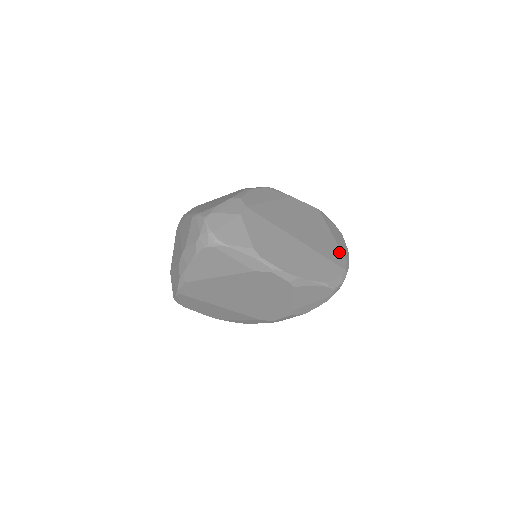
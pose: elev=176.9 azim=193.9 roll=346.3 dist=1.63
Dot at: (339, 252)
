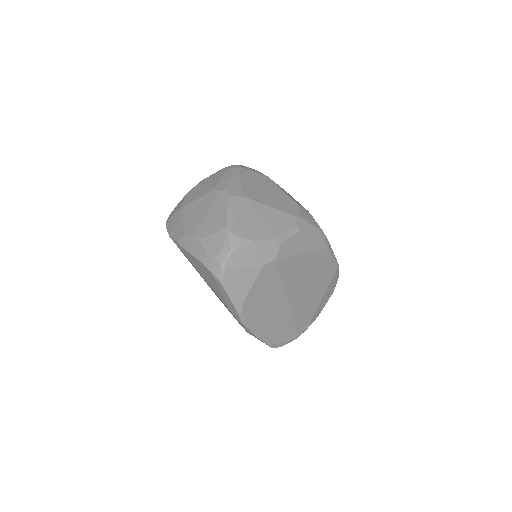
Dot at: (310, 317)
